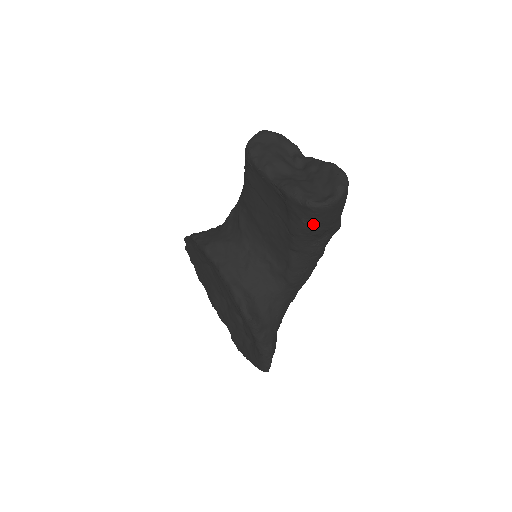
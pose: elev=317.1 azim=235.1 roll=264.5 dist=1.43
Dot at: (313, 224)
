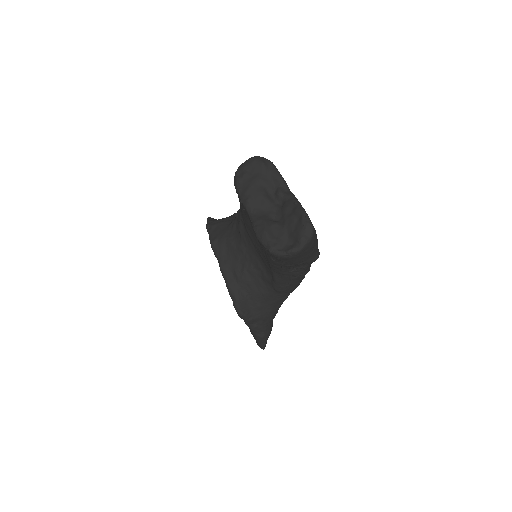
Dot at: (281, 263)
